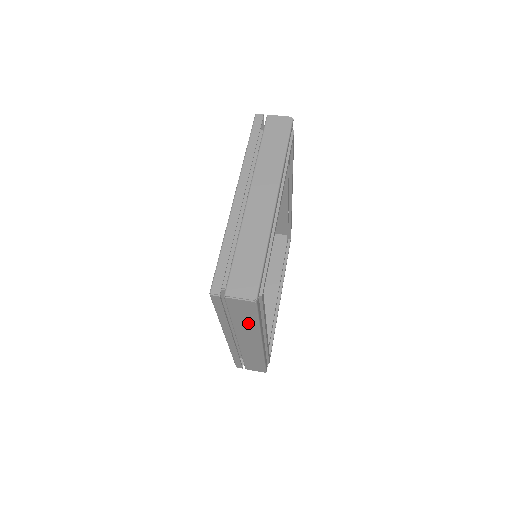
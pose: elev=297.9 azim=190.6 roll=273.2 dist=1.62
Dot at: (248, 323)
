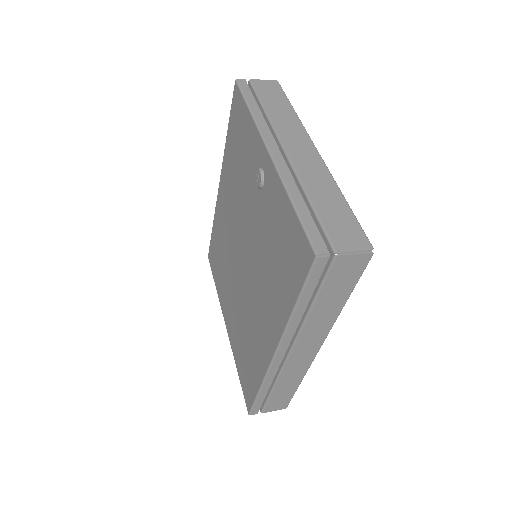
Dot at: (332, 306)
